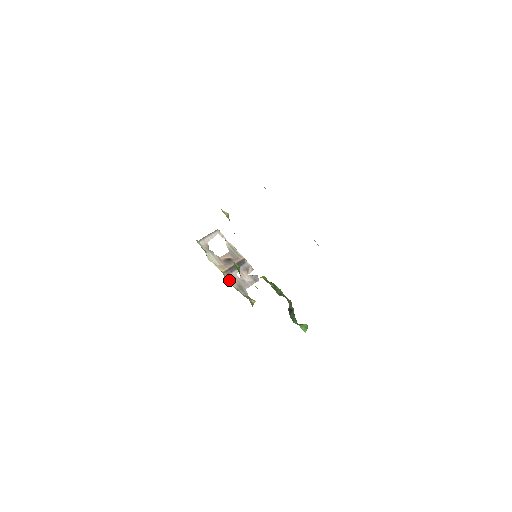
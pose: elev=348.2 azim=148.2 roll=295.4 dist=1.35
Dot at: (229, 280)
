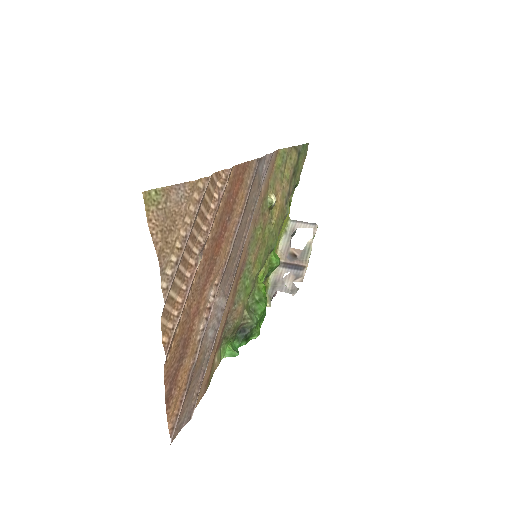
Dot at: (274, 271)
